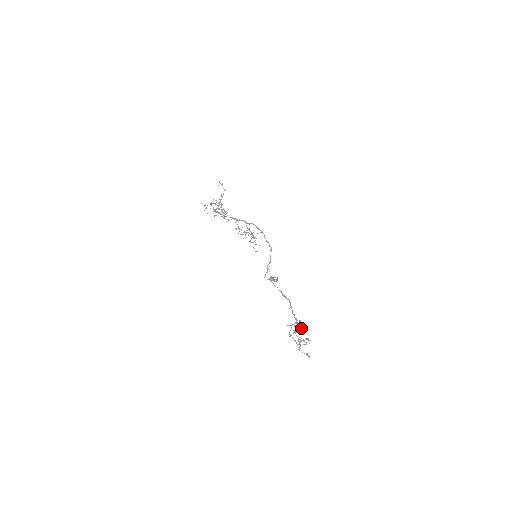
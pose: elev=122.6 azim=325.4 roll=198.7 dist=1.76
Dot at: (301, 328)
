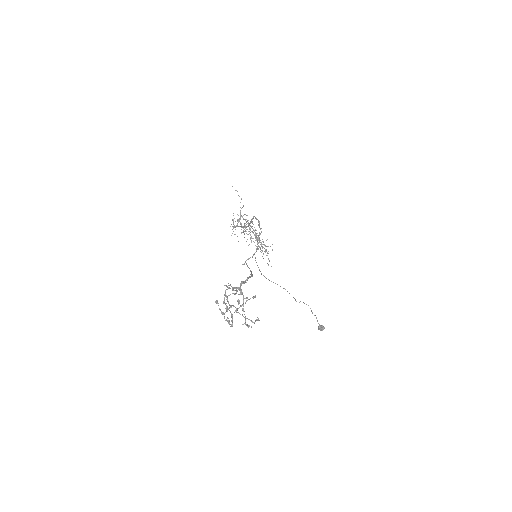
Dot at: occluded
